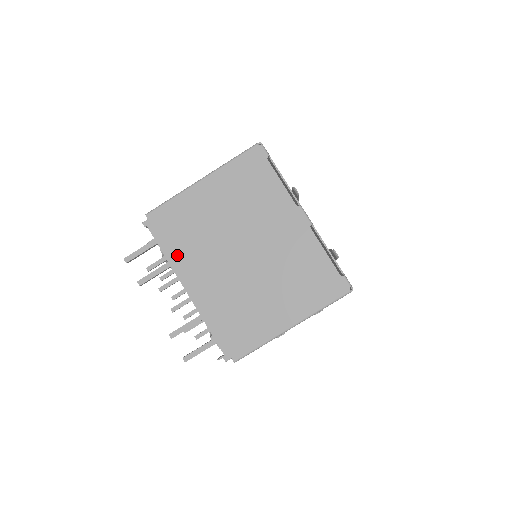
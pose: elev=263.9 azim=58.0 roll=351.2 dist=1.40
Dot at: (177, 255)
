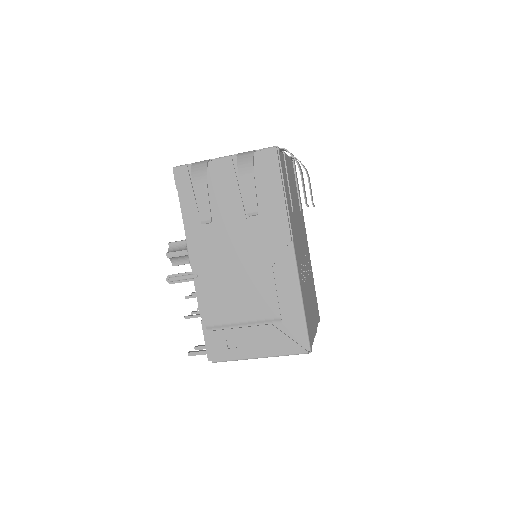
Dot at: occluded
